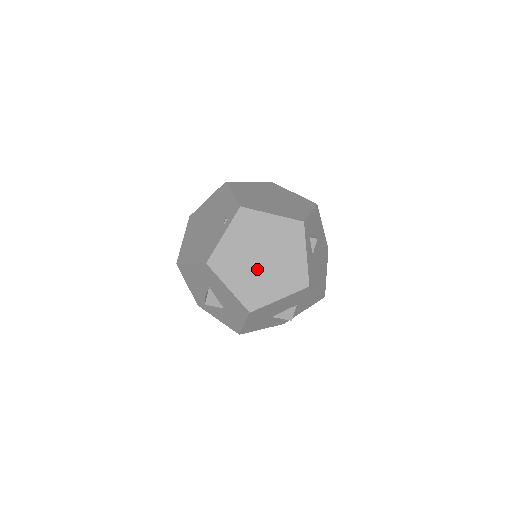
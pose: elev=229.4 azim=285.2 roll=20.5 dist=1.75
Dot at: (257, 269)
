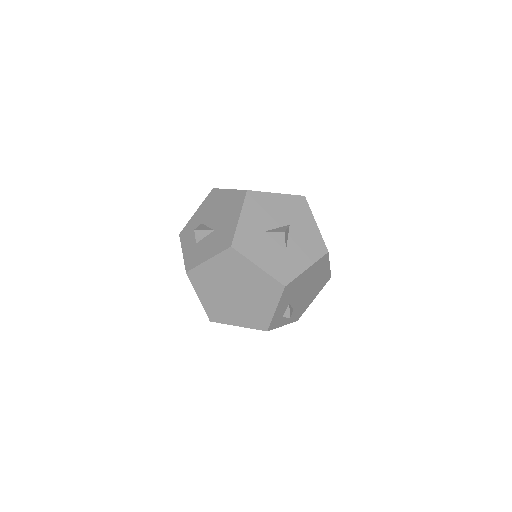
Dot at: occluded
